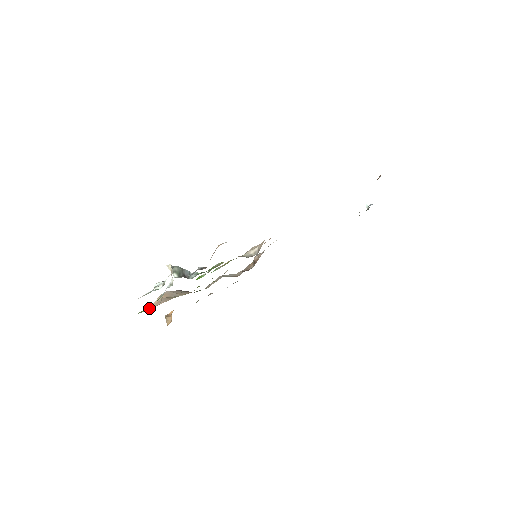
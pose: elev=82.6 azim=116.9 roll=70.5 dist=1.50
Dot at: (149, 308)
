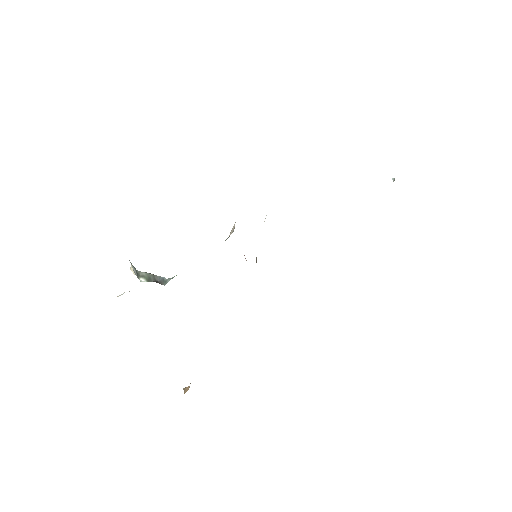
Dot at: occluded
